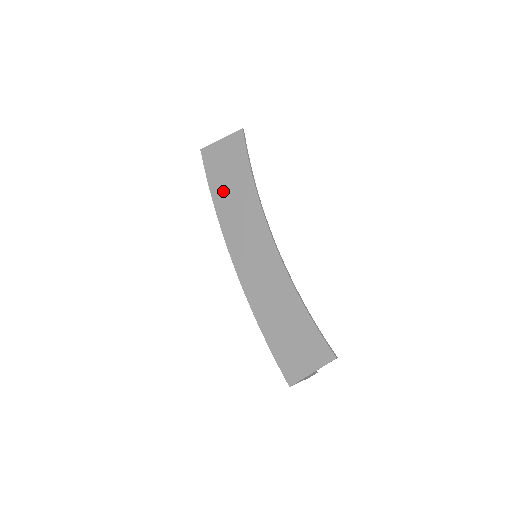
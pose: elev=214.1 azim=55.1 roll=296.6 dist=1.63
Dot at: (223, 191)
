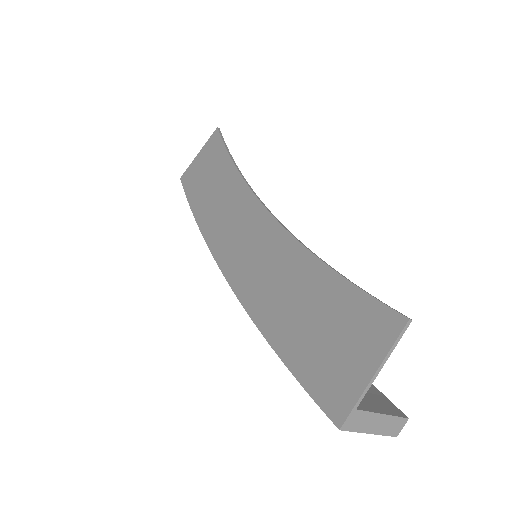
Dot at: (204, 199)
